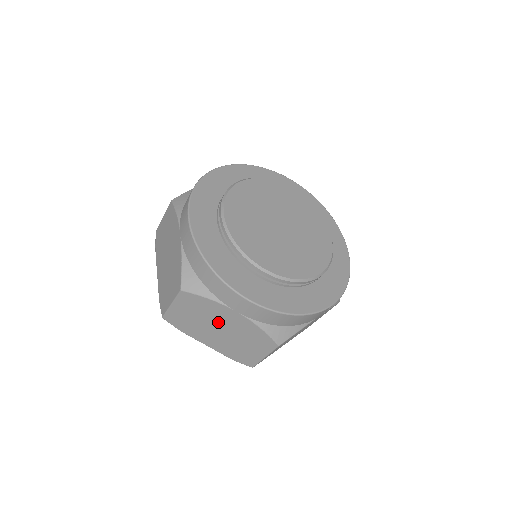
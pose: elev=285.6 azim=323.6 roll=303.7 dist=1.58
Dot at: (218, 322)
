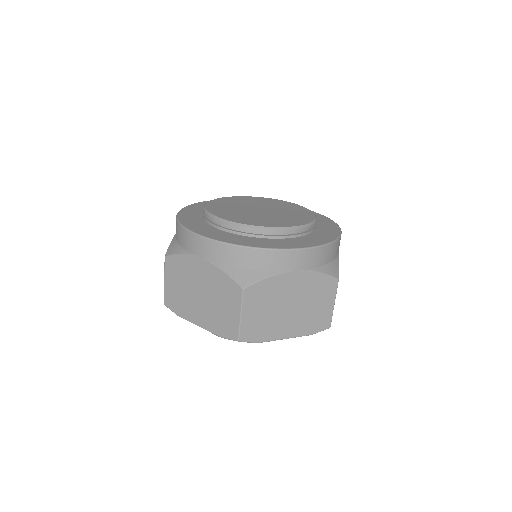
Dot at: (285, 298)
